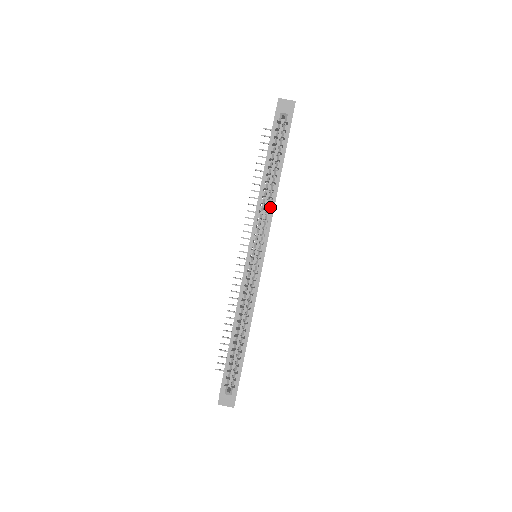
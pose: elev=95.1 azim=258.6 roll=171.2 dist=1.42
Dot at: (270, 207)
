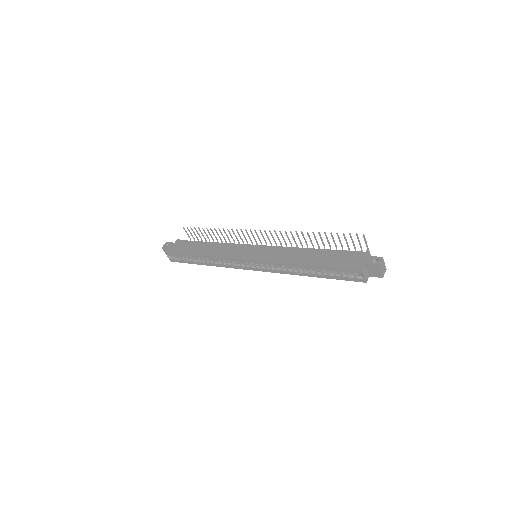
Dot at: occluded
